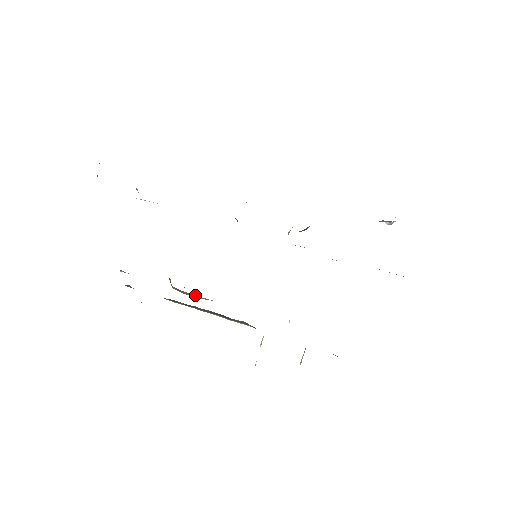
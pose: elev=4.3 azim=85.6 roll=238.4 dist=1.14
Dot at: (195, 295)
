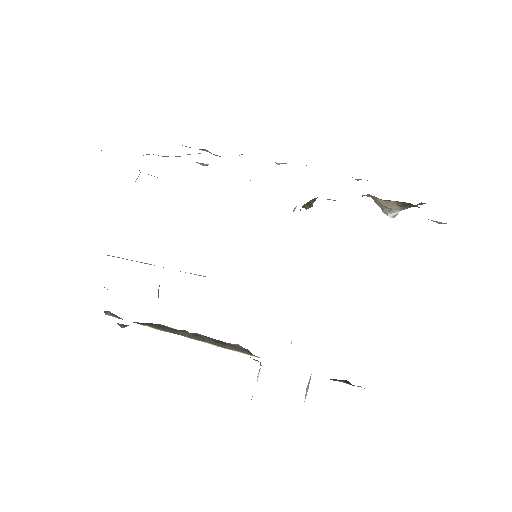
Dot at: occluded
